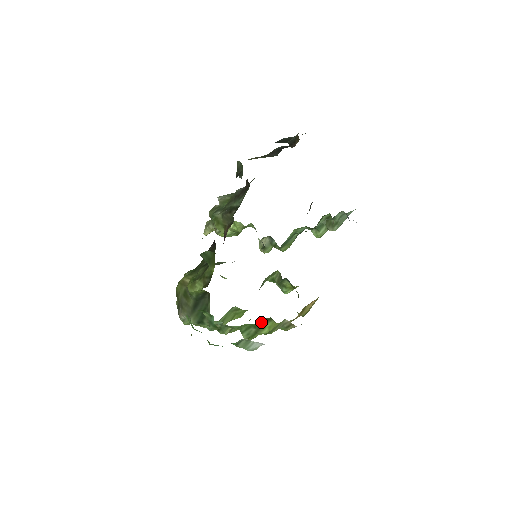
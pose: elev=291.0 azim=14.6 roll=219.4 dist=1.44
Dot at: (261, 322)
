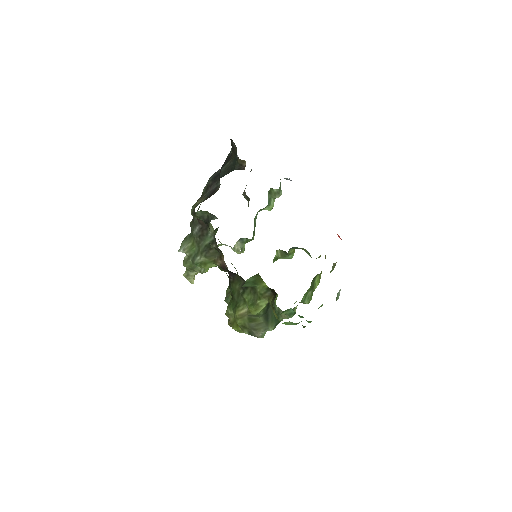
Dot at: (312, 283)
